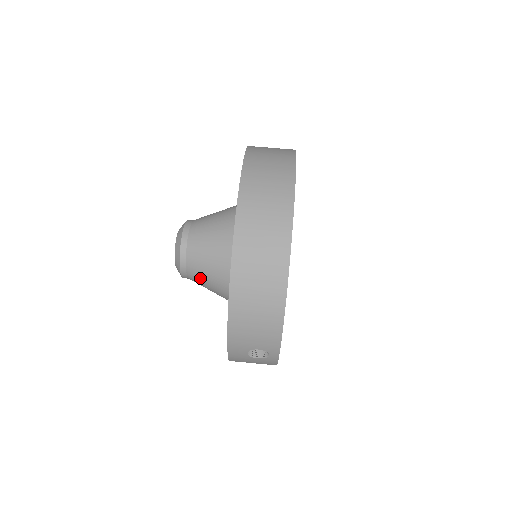
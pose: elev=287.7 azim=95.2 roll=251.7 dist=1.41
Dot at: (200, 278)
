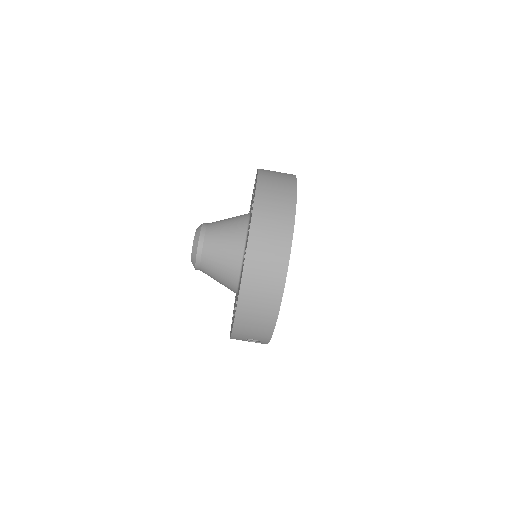
Dot at: (211, 275)
